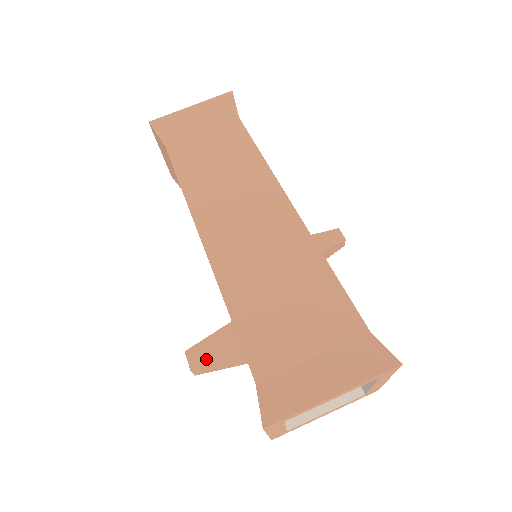
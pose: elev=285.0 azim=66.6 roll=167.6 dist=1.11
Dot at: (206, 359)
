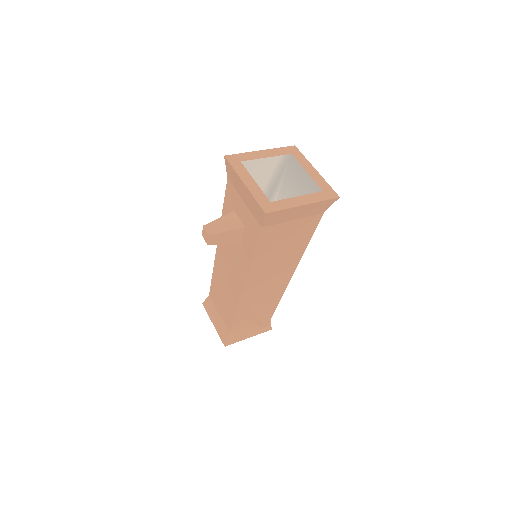
Dot at: occluded
